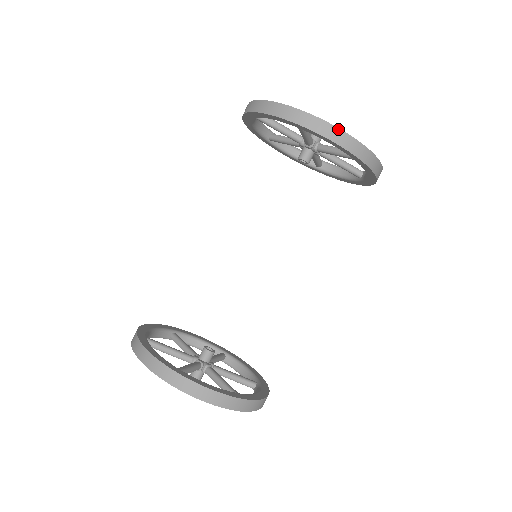
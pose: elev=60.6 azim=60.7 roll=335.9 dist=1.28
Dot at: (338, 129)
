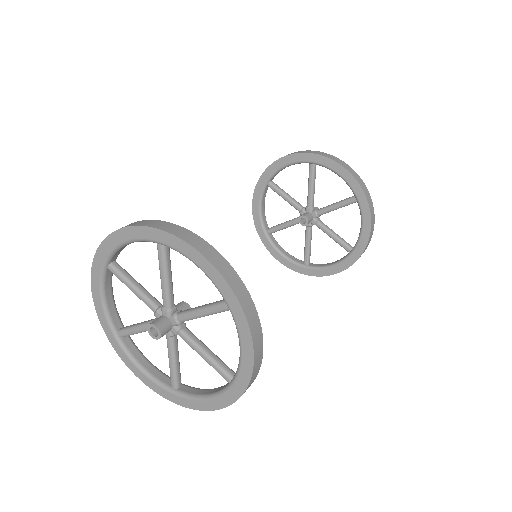
Dot at: (344, 162)
